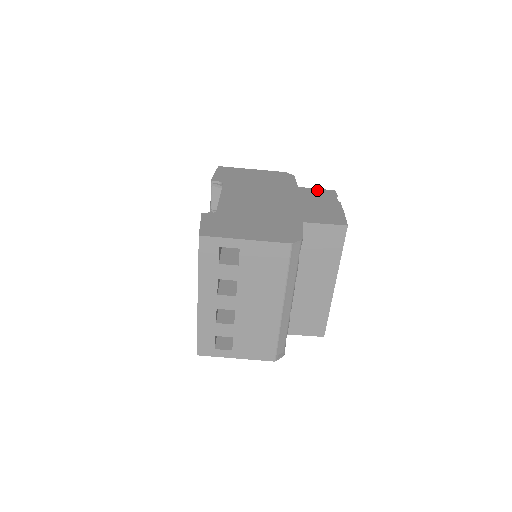
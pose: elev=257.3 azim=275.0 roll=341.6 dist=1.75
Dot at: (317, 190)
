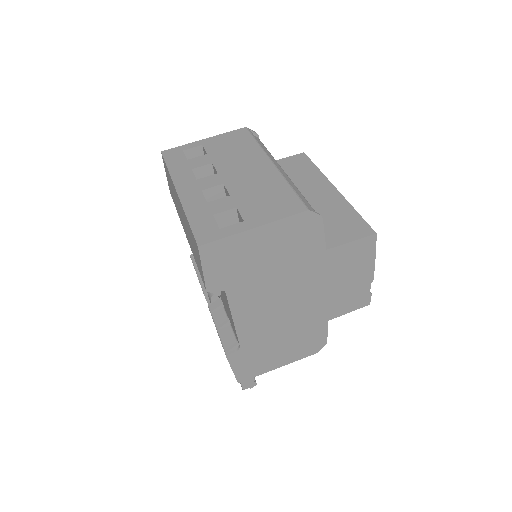
Dot at: occluded
